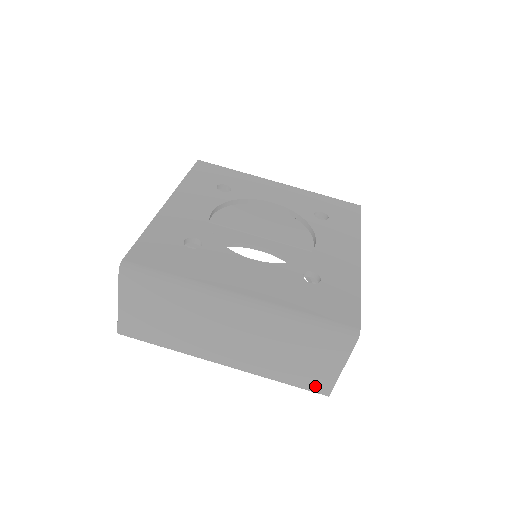
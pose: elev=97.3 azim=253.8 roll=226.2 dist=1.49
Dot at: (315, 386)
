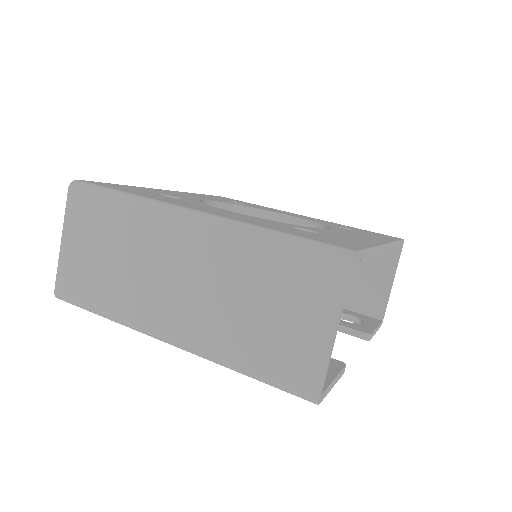
Dot at: (295, 376)
